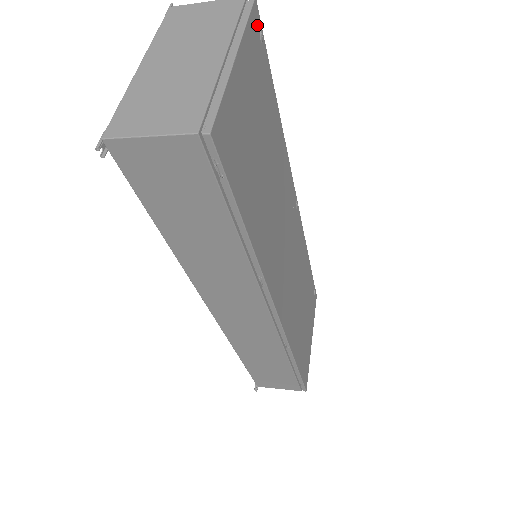
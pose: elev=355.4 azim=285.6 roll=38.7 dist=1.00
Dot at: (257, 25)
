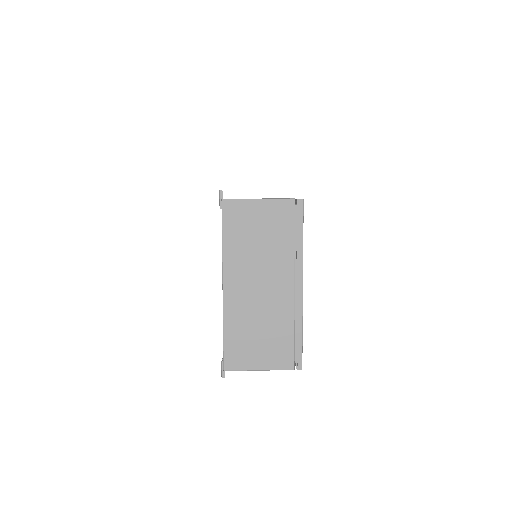
Dot at: occluded
